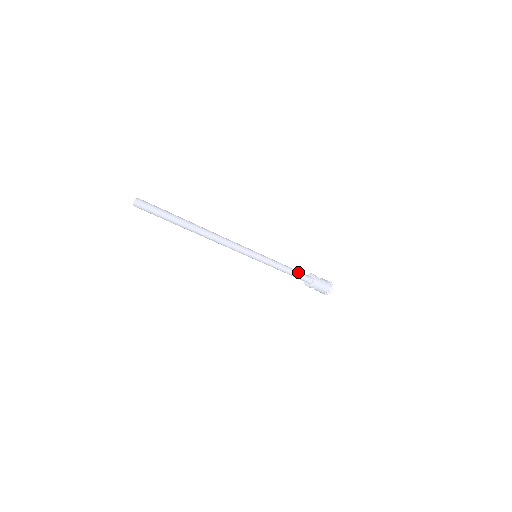
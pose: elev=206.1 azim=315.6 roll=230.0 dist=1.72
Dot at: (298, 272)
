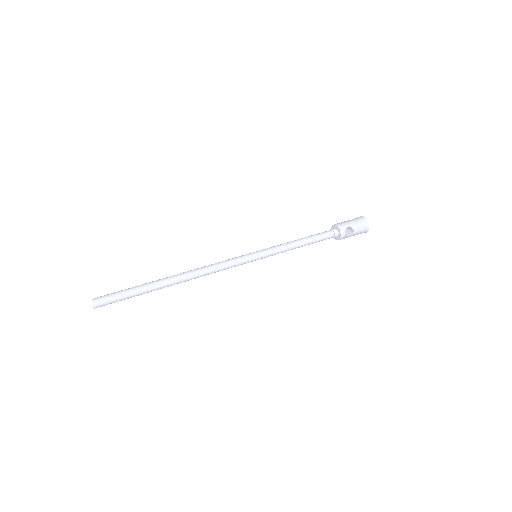
Dot at: occluded
